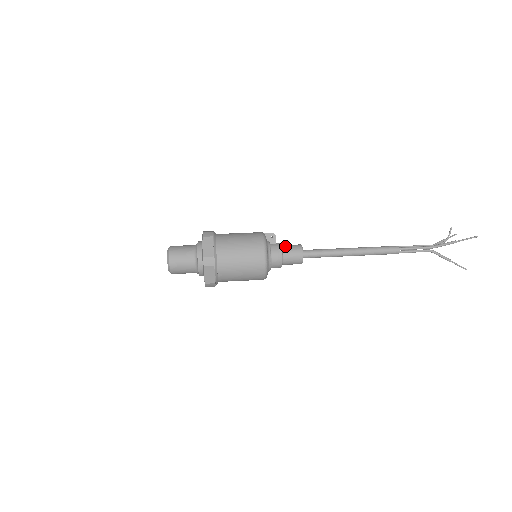
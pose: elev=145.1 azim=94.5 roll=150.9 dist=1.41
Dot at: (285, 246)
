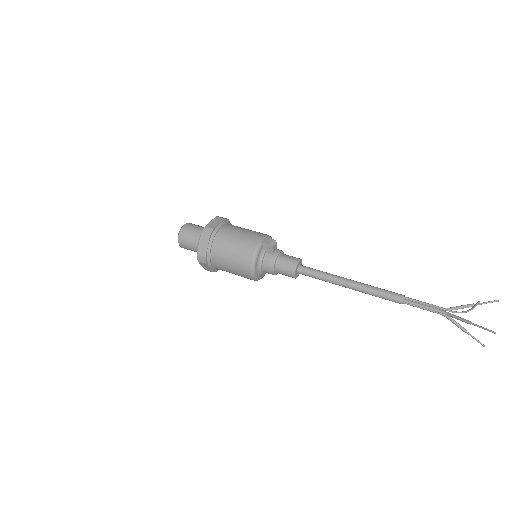
Dot at: (281, 259)
